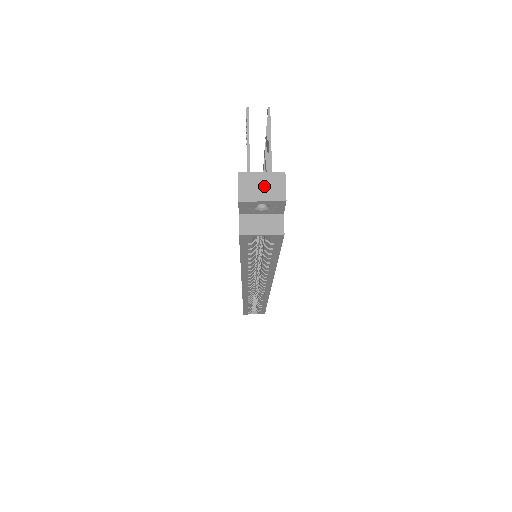
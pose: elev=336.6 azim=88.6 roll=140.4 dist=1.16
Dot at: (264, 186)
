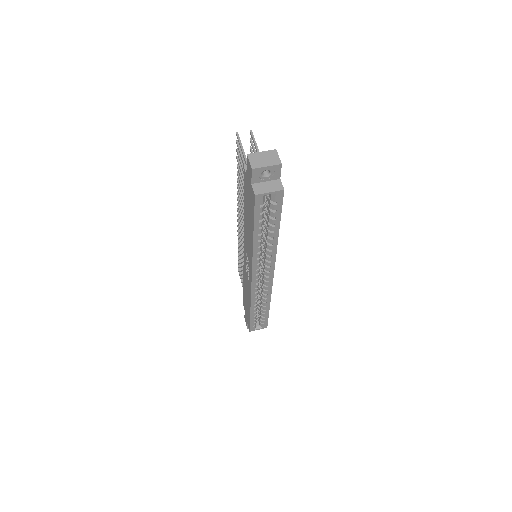
Dot at: (265, 158)
